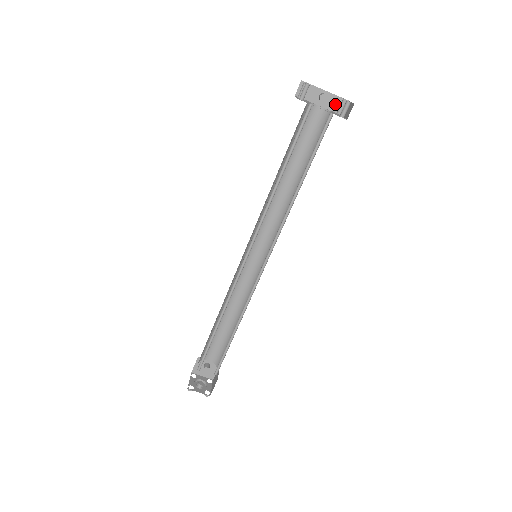
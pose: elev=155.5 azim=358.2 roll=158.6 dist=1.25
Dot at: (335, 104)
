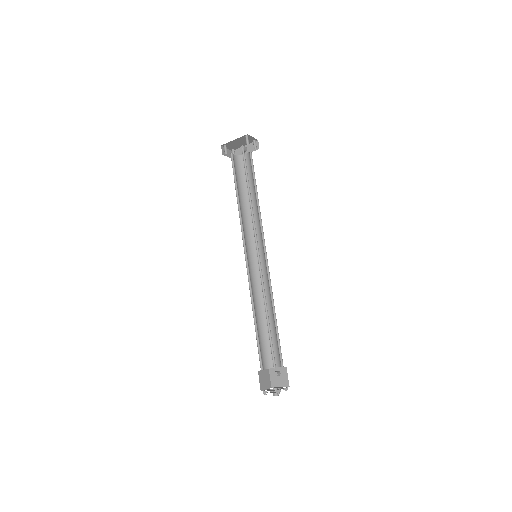
Dot at: (253, 147)
